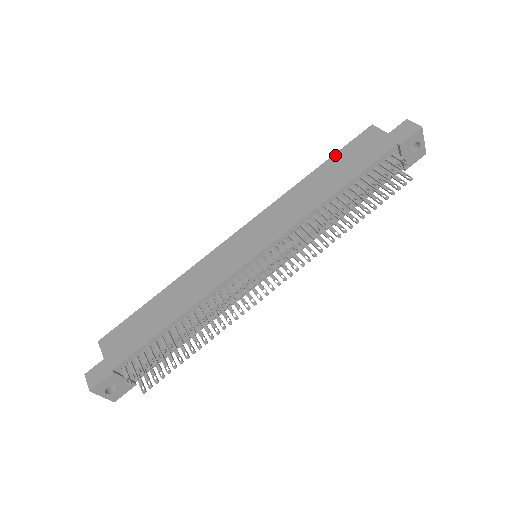
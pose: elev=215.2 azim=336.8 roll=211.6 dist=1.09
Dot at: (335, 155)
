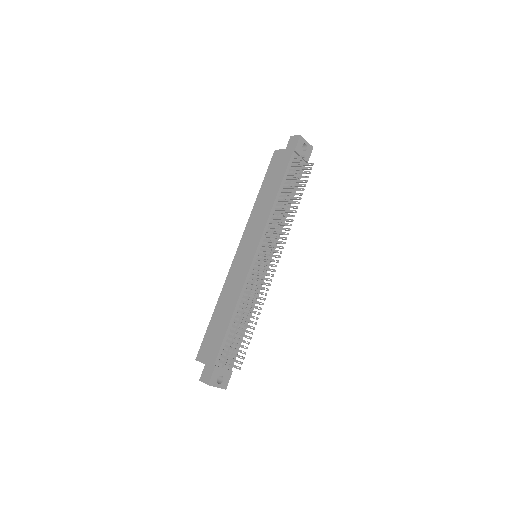
Dot at: (265, 177)
